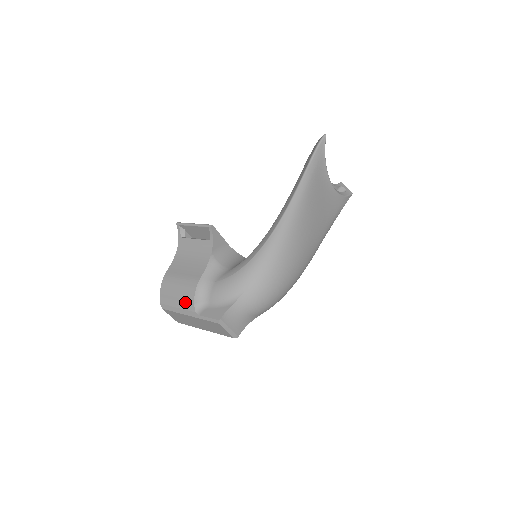
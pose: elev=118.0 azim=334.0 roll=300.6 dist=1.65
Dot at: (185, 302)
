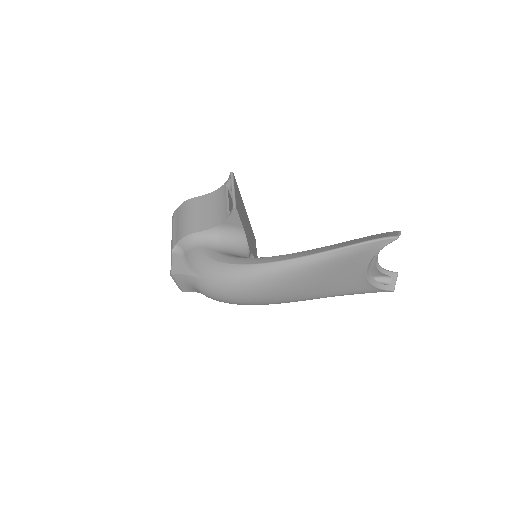
Dot at: (177, 234)
